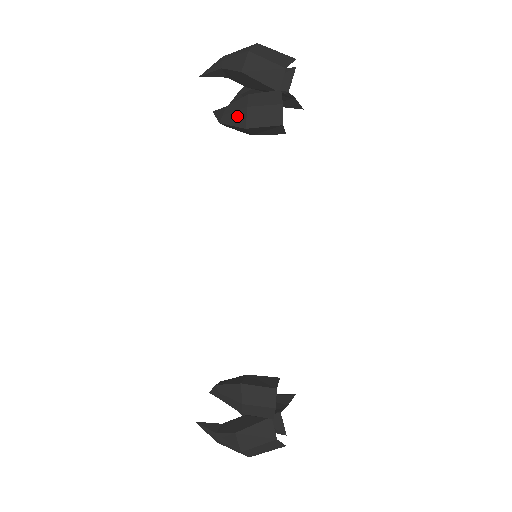
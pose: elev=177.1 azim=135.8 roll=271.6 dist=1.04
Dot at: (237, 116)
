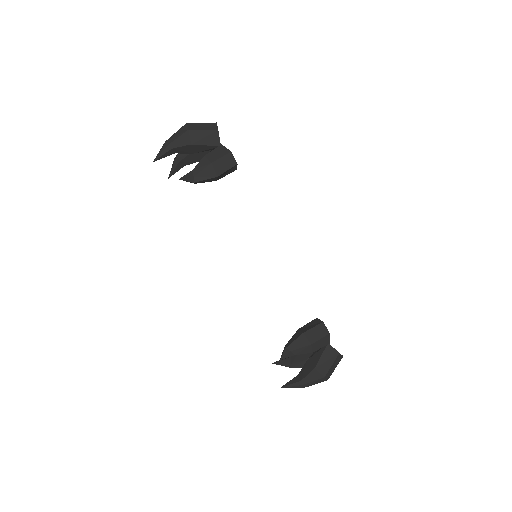
Dot at: (206, 172)
